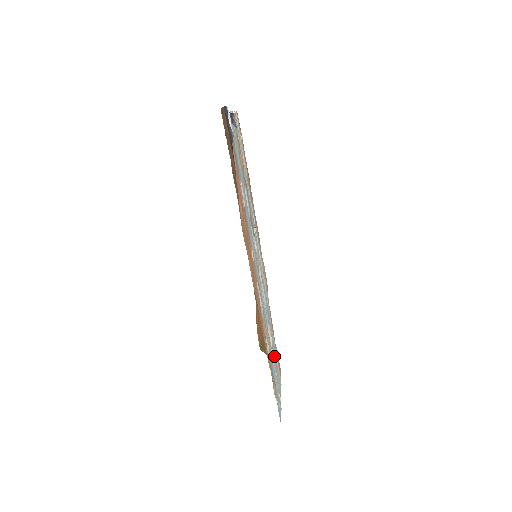
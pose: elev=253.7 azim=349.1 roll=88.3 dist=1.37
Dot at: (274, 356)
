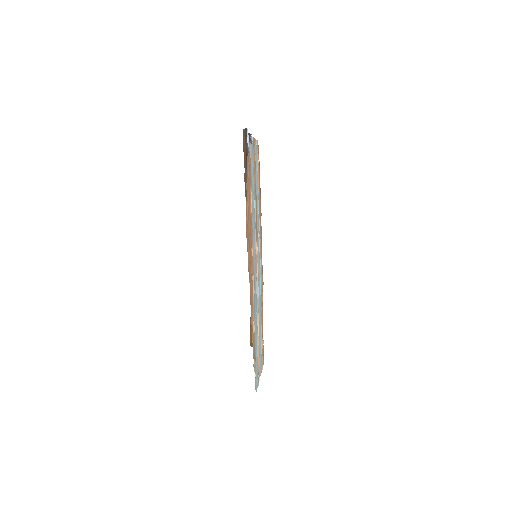
Dot at: (259, 342)
